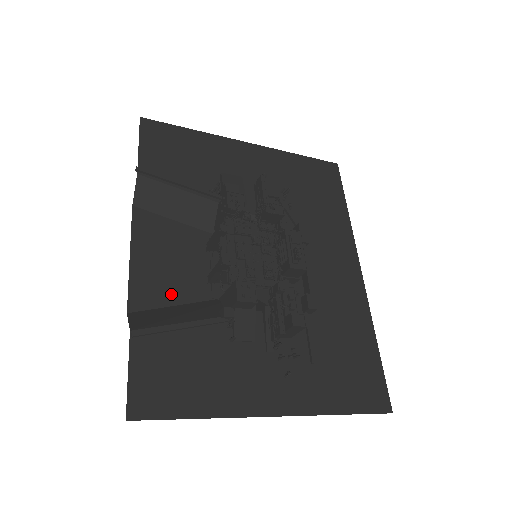
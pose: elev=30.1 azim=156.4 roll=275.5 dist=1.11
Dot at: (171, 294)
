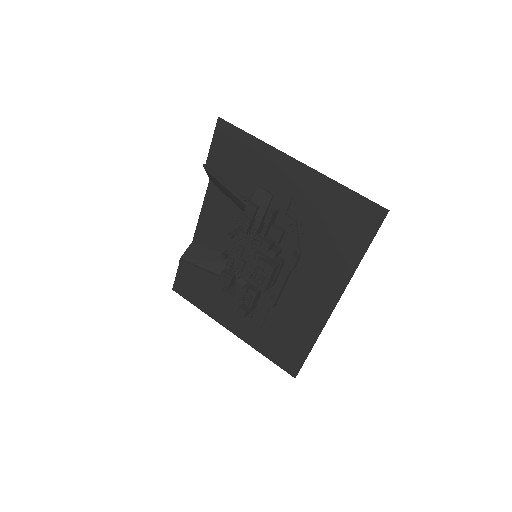
Dot at: (215, 243)
